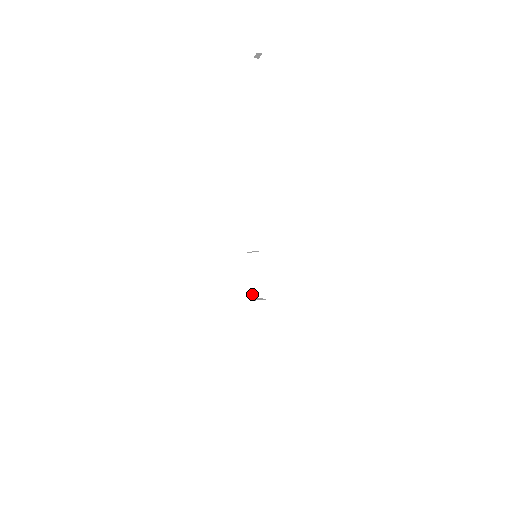
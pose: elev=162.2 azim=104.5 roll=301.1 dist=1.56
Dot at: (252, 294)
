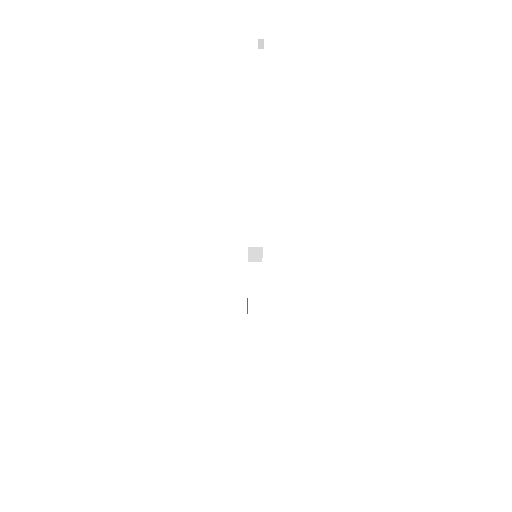
Dot at: (253, 310)
